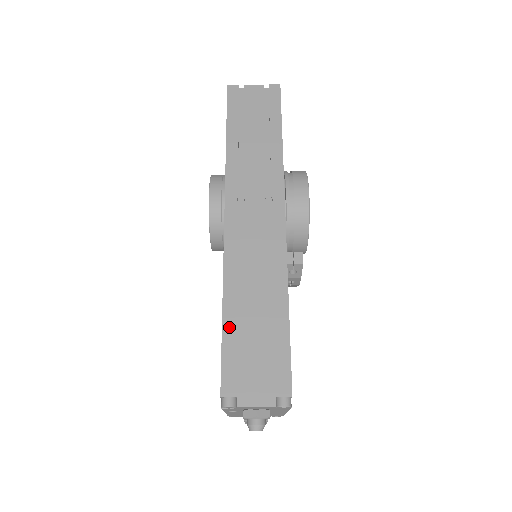
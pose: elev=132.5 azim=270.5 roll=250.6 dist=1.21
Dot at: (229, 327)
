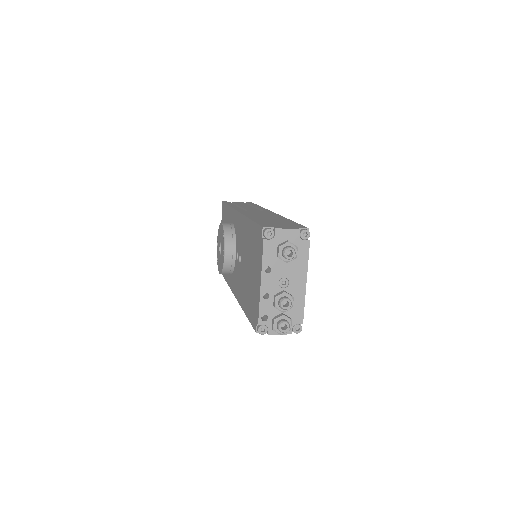
Dot at: occluded
